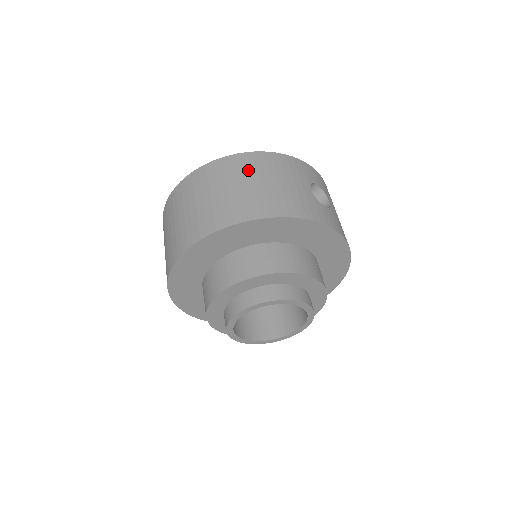
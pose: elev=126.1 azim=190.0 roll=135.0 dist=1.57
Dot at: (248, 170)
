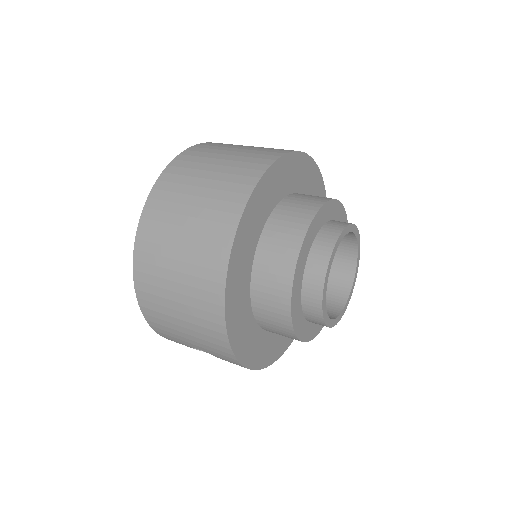
Dot at: (219, 147)
